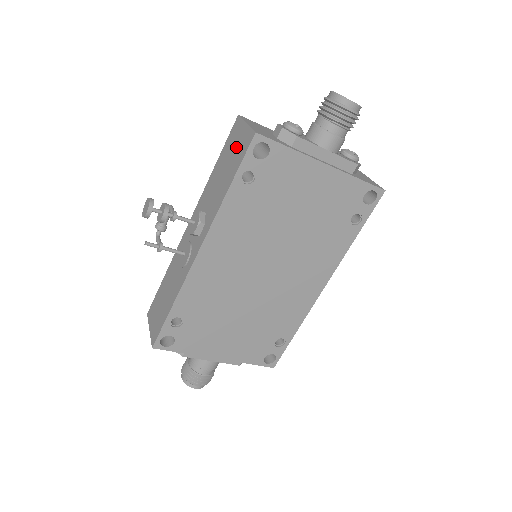
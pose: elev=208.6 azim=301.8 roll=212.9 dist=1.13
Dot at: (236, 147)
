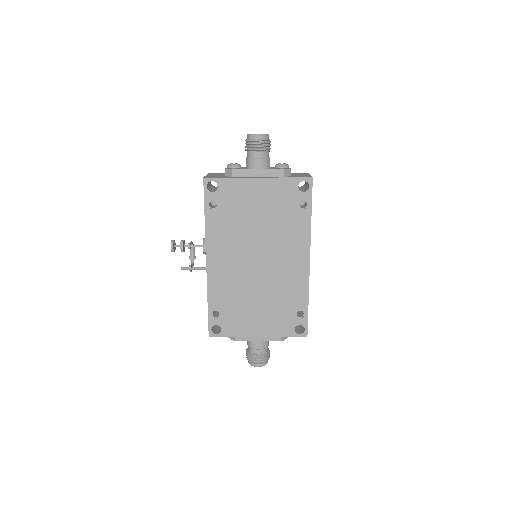
Dot at: occluded
